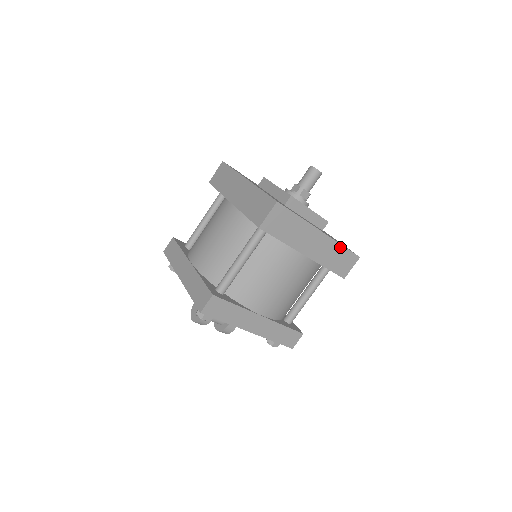
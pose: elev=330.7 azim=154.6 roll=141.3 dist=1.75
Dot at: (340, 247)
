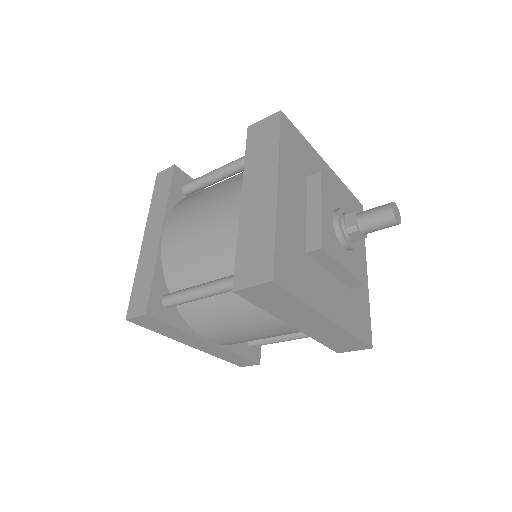
Dot at: (349, 335)
